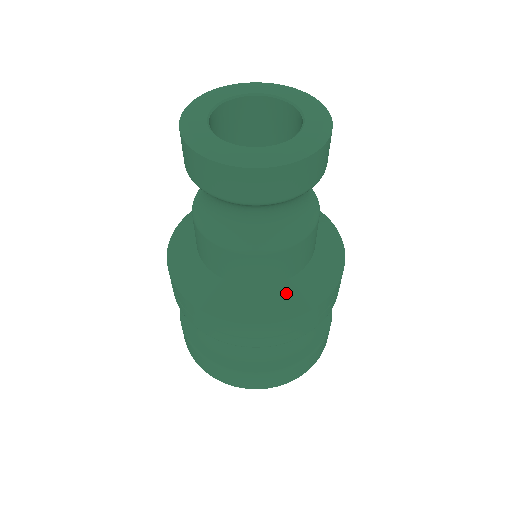
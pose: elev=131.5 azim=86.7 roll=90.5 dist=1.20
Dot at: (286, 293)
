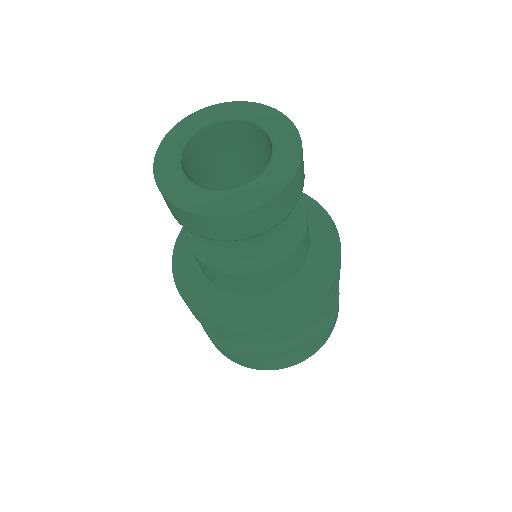
Dot at: (309, 277)
